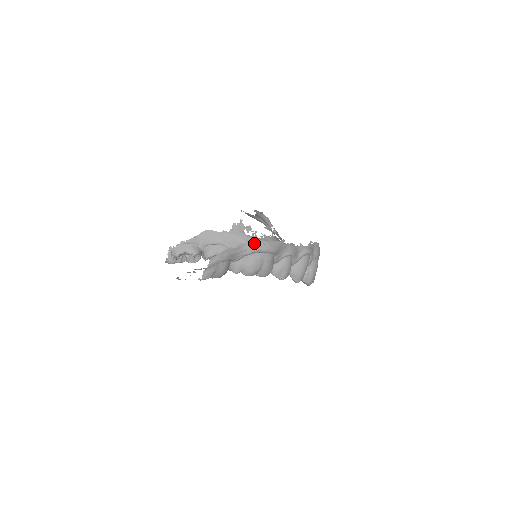
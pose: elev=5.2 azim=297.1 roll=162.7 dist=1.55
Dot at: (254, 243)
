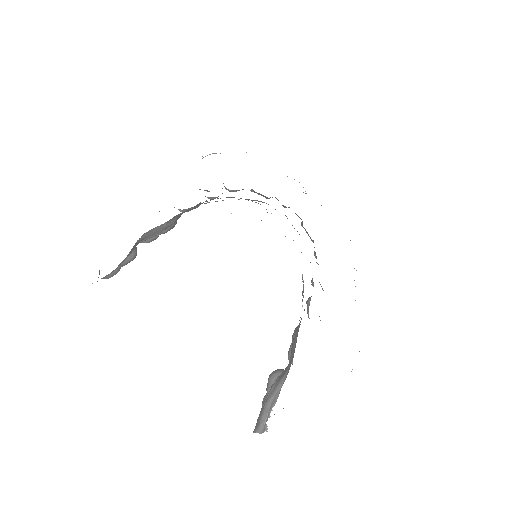
Dot at: occluded
